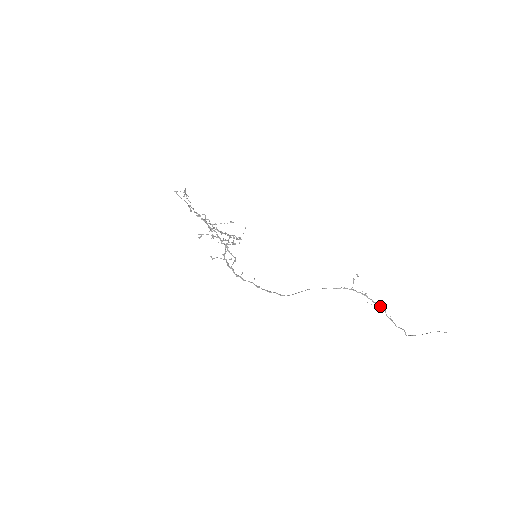
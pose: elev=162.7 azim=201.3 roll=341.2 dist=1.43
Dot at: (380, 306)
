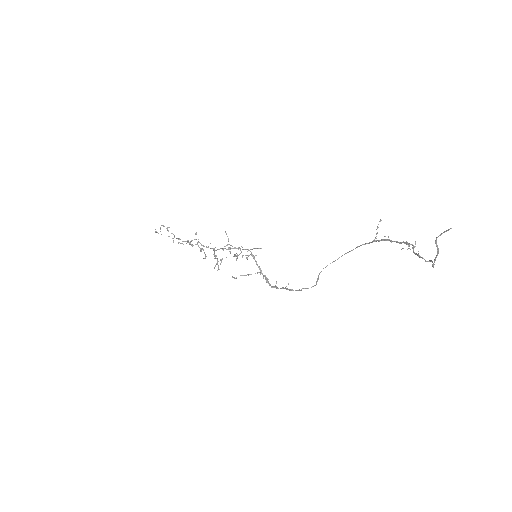
Dot at: (407, 244)
